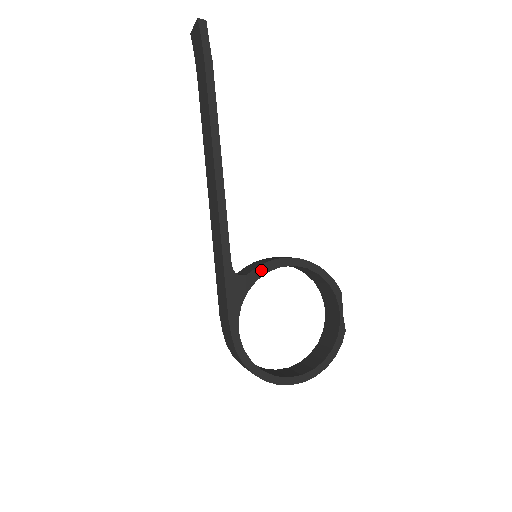
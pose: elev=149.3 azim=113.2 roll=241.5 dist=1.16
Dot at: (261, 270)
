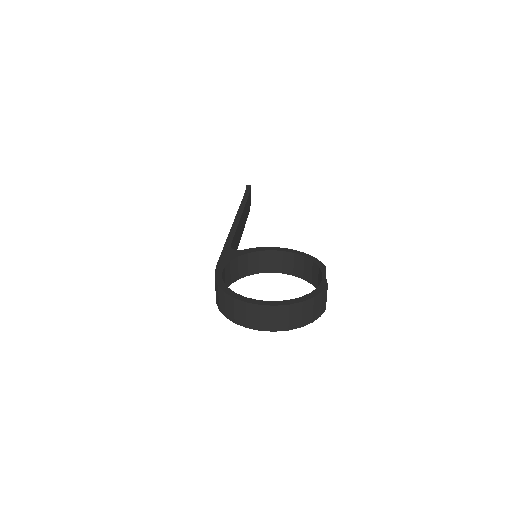
Dot at: (253, 250)
